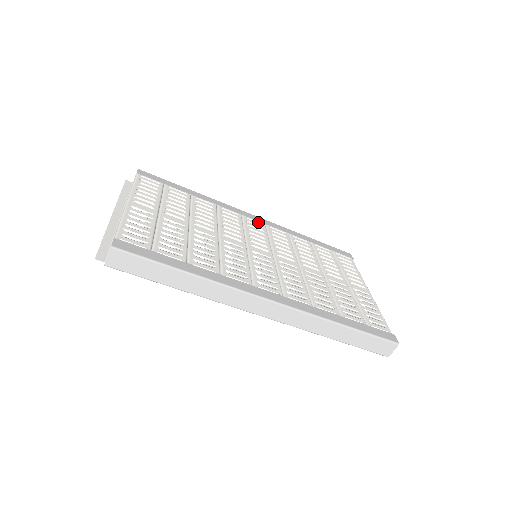
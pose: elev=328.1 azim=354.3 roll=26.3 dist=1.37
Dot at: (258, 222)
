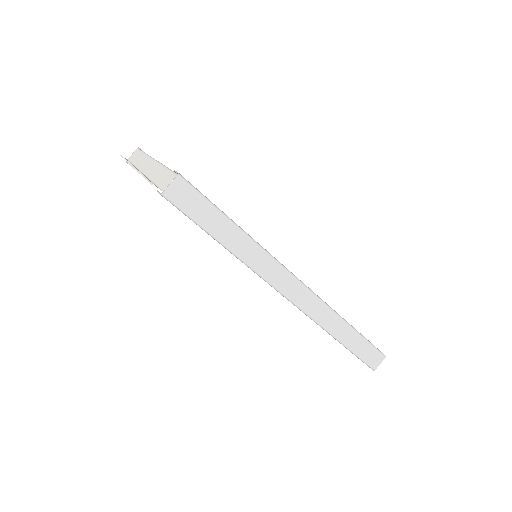
Dot at: occluded
